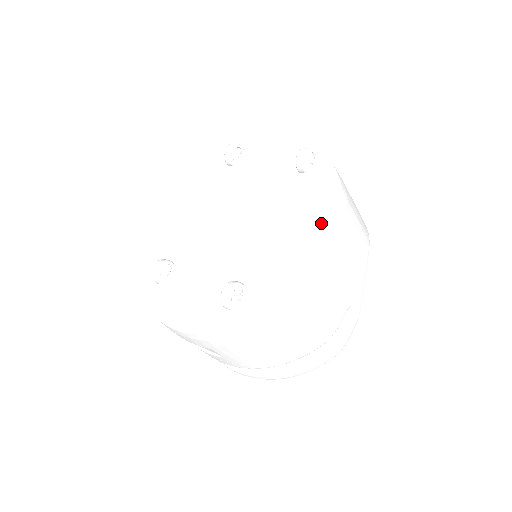
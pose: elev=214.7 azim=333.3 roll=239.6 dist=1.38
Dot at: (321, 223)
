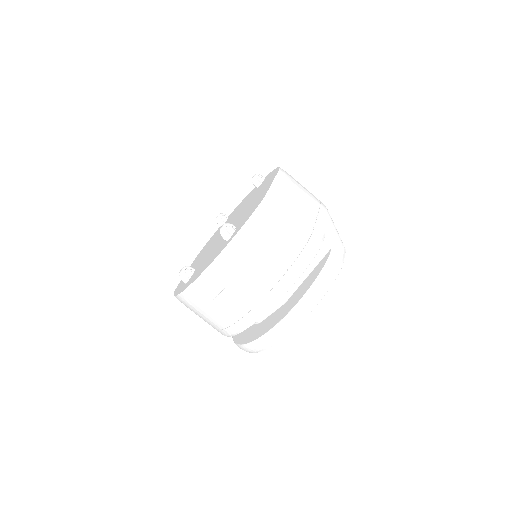
Dot at: (271, 180)
